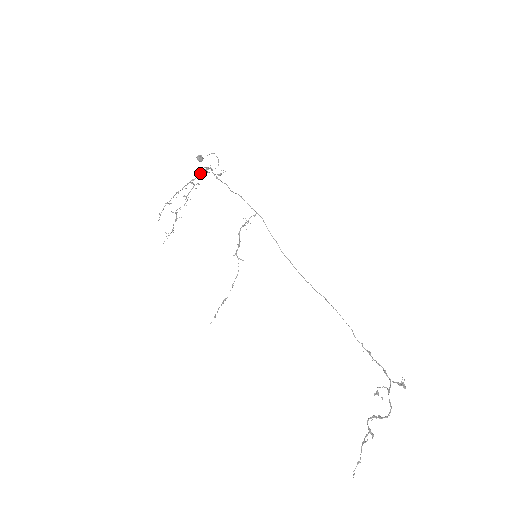
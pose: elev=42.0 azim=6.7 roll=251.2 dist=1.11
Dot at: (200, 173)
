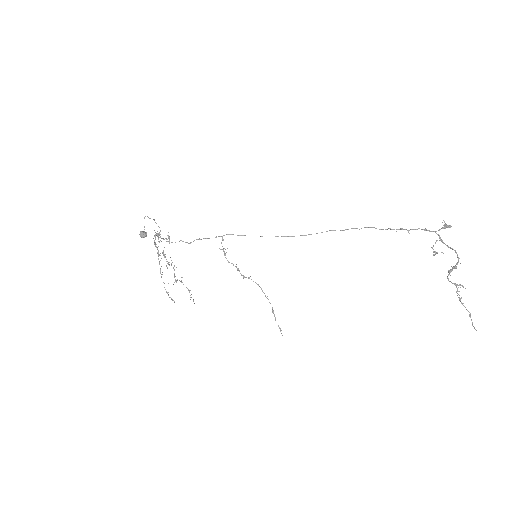
Dot at: occluded
